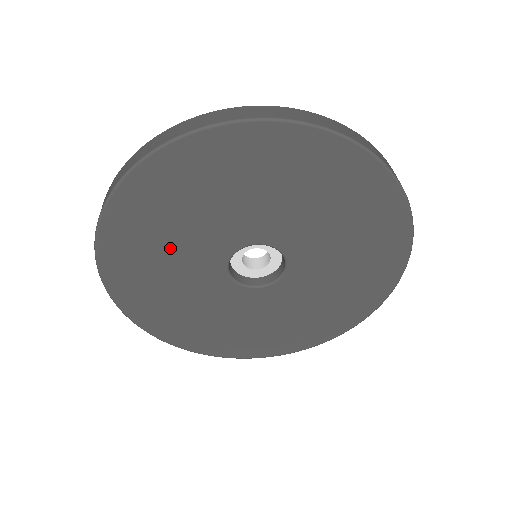
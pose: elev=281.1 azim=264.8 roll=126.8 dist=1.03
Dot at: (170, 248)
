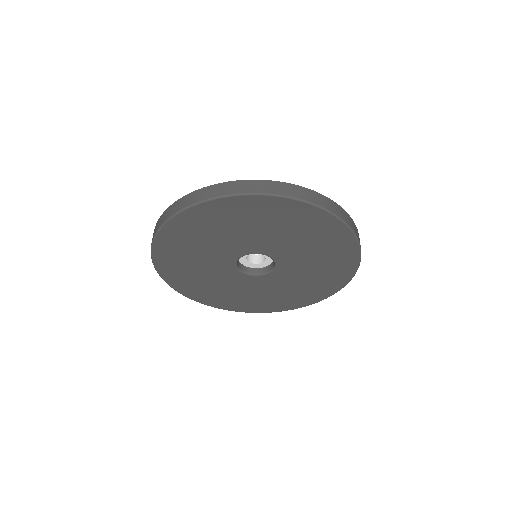
Dot at: (202, 248)
